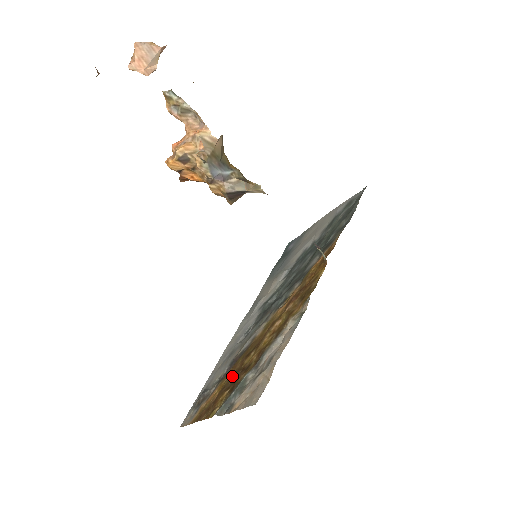
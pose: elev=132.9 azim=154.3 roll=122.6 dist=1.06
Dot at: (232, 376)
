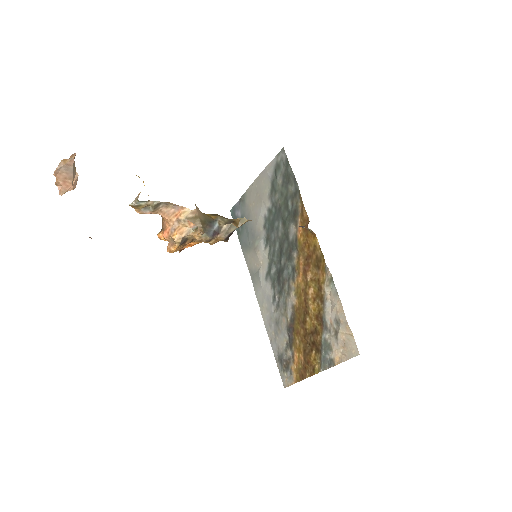
Dot at: (304, 340)
